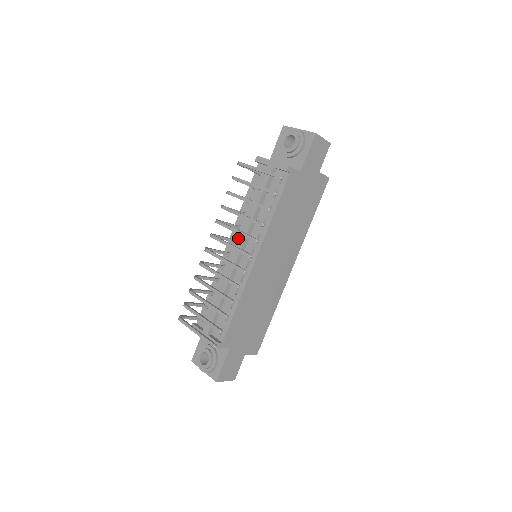
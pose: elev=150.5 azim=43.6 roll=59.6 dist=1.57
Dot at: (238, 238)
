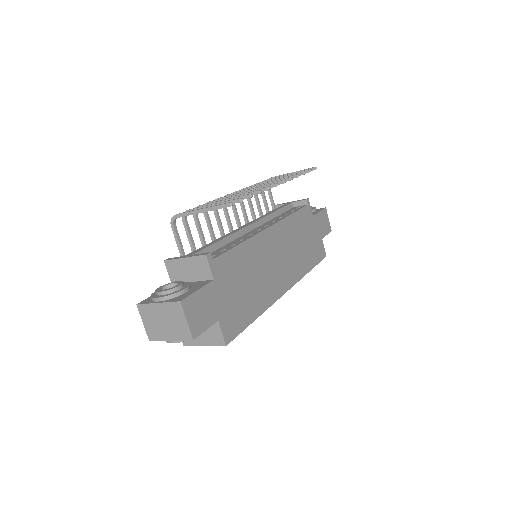
Dot at: occluded
